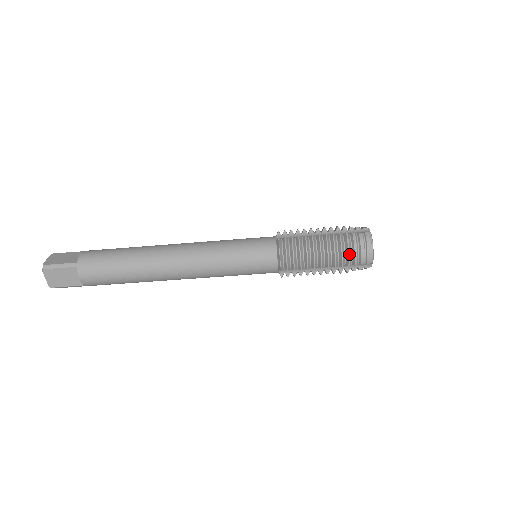
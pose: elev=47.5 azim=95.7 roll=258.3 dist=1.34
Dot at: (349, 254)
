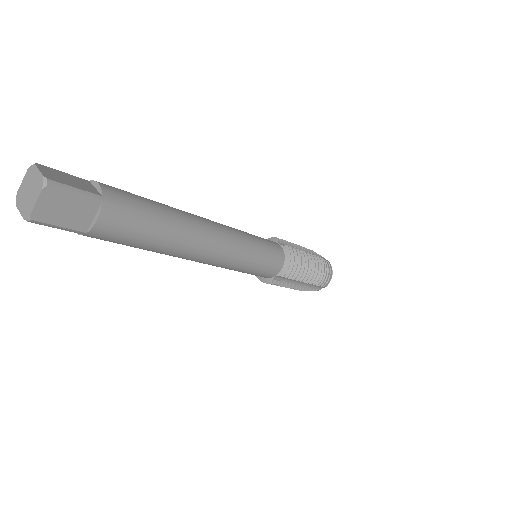
Dot at: (323, 276)
